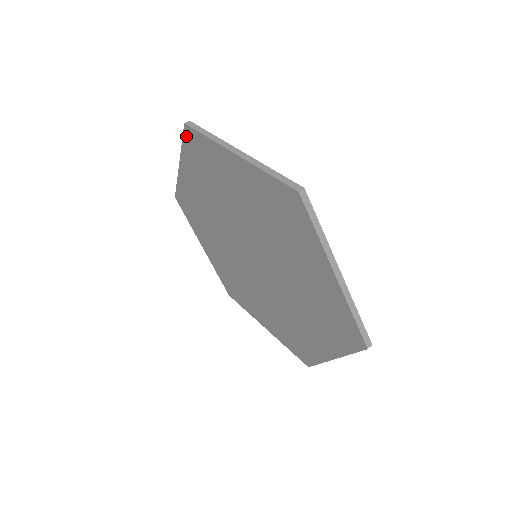
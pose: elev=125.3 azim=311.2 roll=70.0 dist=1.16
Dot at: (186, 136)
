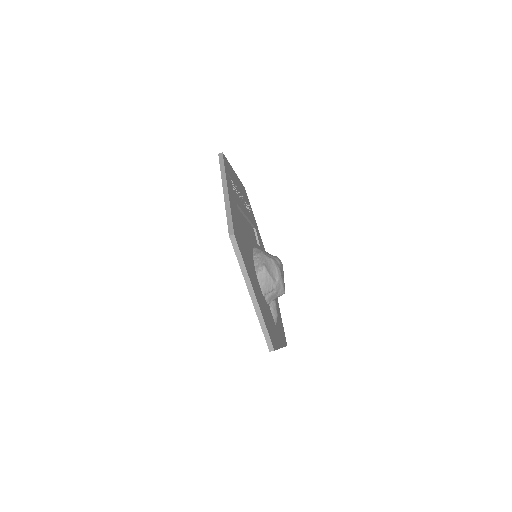
Dot at: occluded
